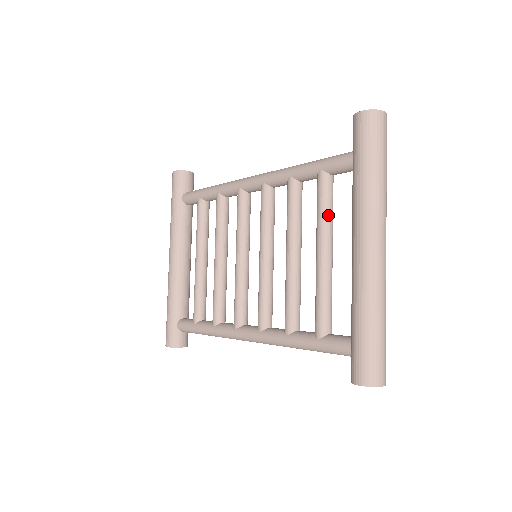
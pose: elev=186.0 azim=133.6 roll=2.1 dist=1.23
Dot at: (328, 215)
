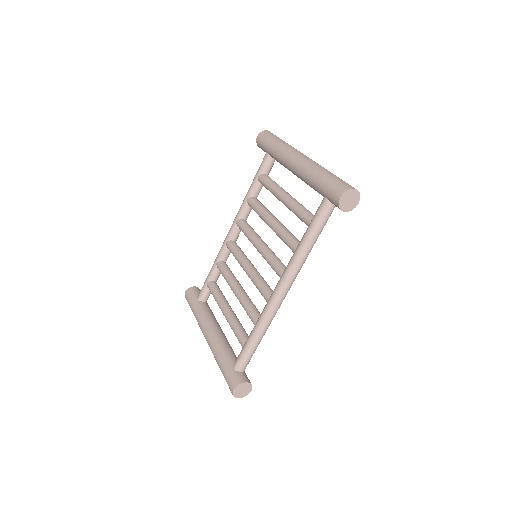
Dot at: (275, 184)
